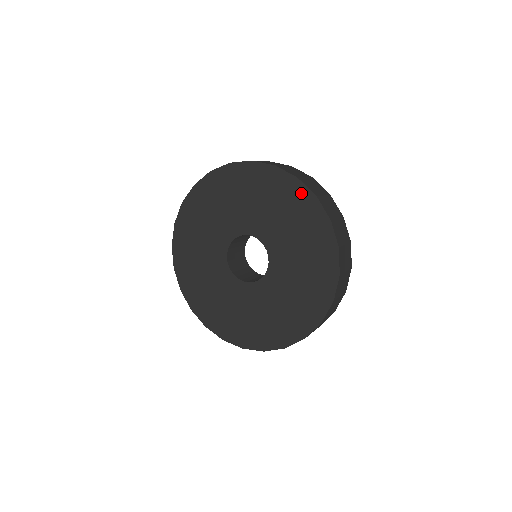
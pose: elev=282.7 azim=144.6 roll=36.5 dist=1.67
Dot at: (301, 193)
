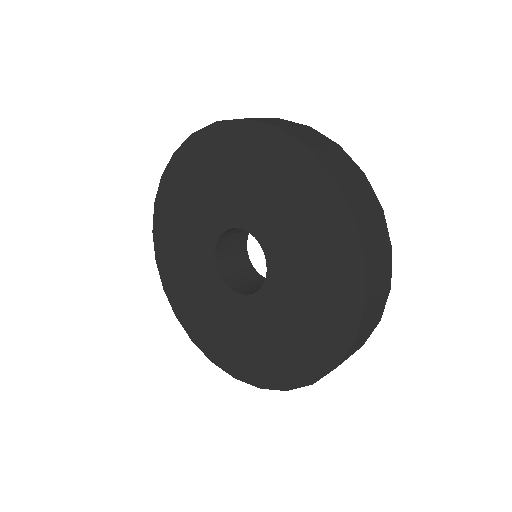
Dot at: (313, 172)
